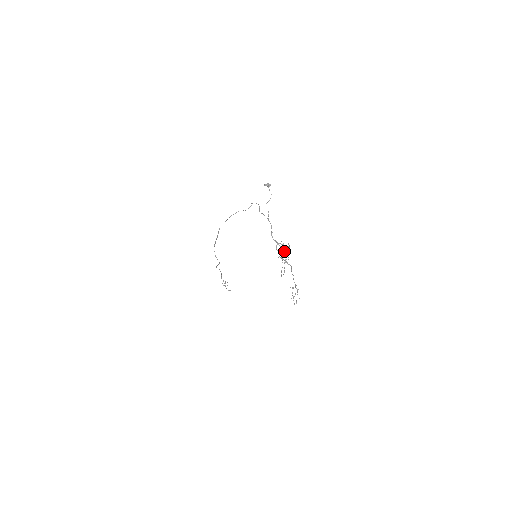
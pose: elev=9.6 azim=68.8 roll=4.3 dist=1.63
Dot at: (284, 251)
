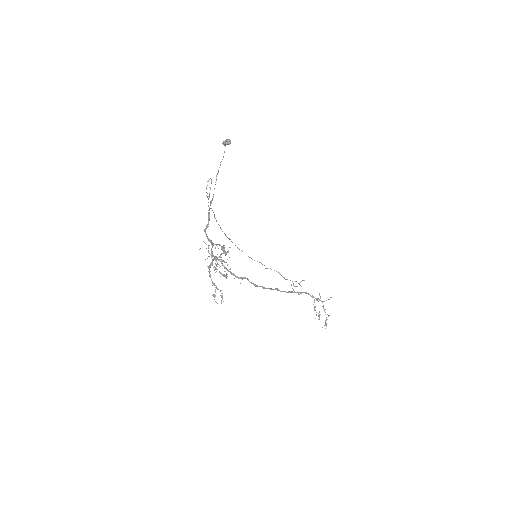
Dot at: (215, 258)
